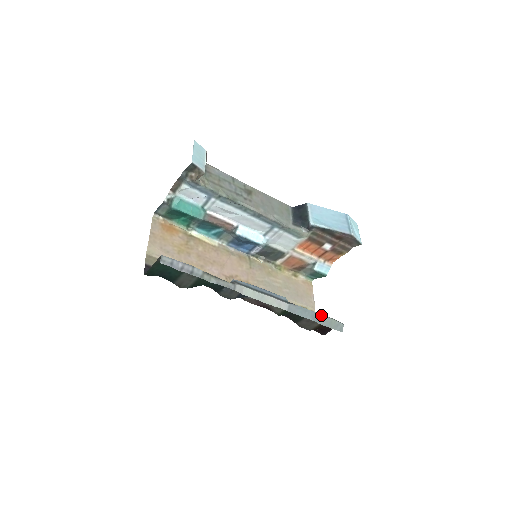
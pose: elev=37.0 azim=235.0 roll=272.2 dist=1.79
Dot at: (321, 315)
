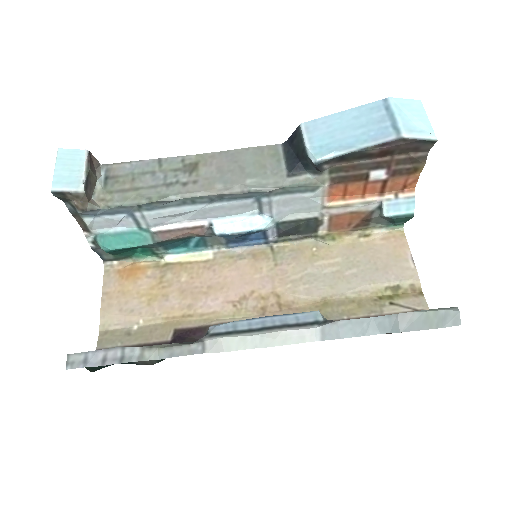
Dot at: (399, 315)
